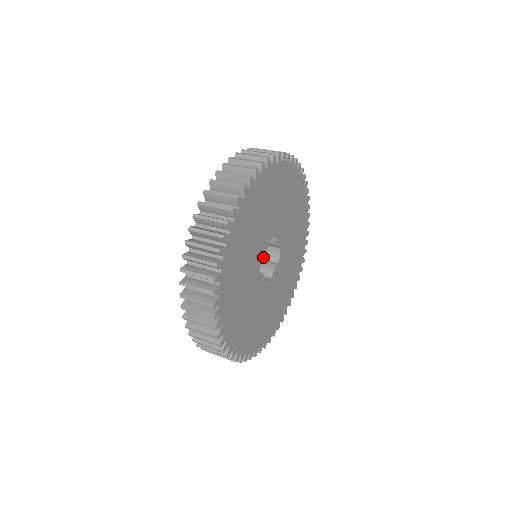
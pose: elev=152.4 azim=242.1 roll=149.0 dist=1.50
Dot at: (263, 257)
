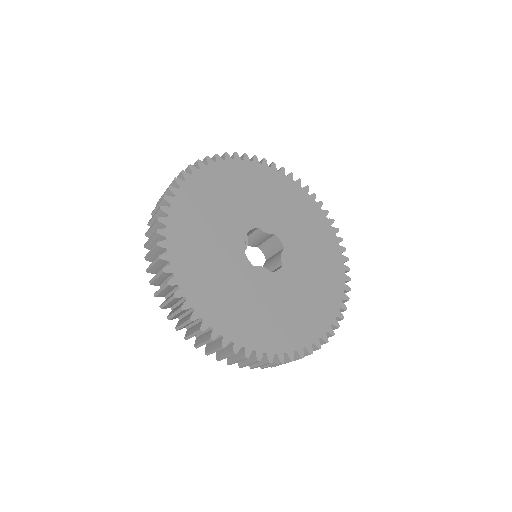
Dot at: (273, 253)
